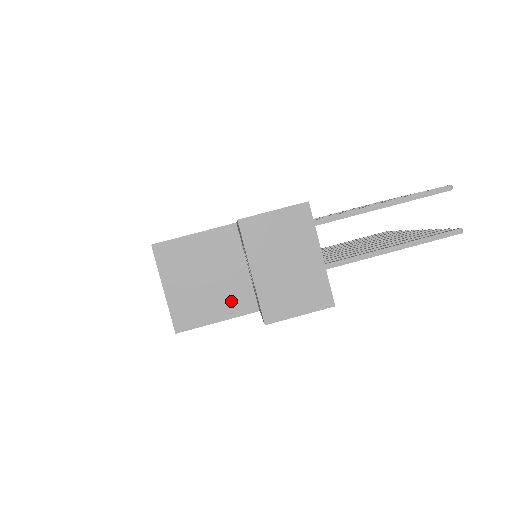
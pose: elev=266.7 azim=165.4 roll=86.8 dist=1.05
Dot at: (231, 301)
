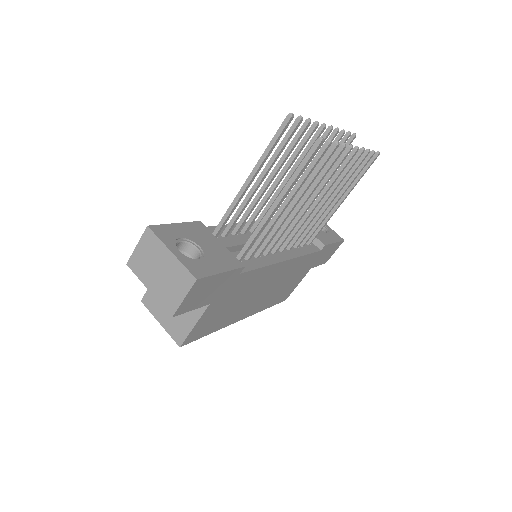
Dot at: occluded
